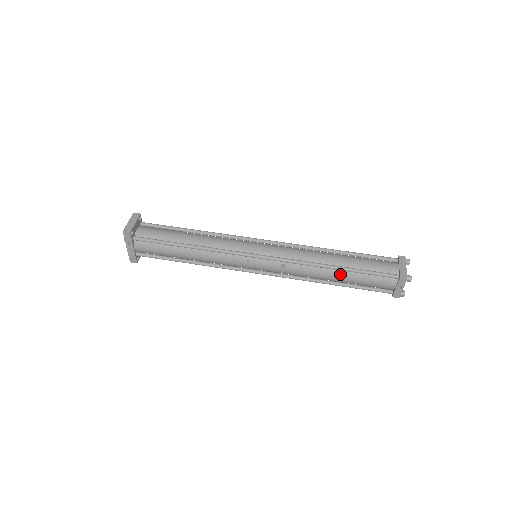
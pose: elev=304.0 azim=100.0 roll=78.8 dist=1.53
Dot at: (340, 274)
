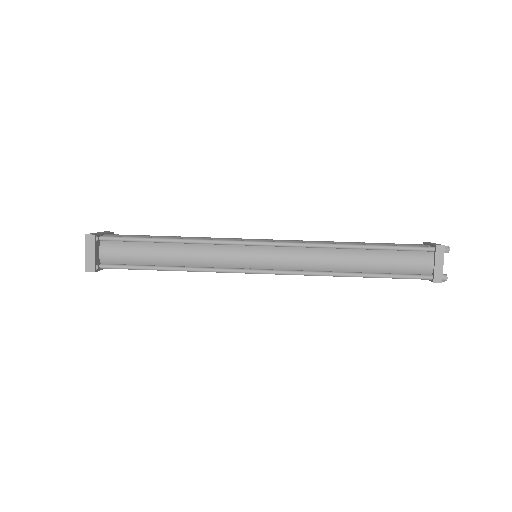
Dot at: occluded
